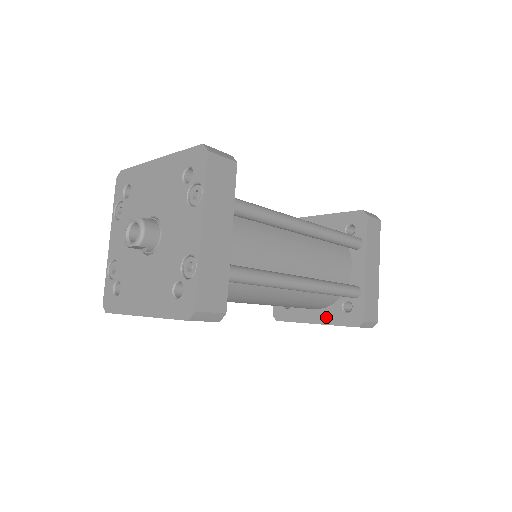
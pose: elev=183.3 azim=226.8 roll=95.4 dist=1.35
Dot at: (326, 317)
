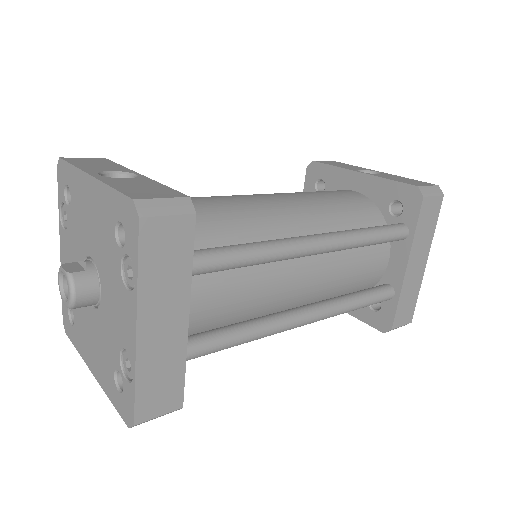
Dot at: occluded
